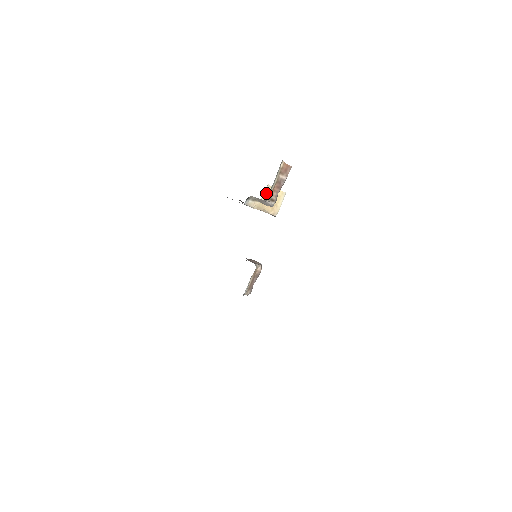
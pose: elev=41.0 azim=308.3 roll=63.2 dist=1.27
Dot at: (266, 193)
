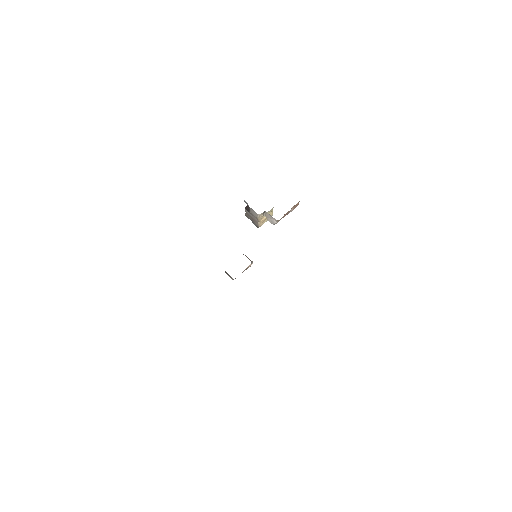
Dot at: (269, 211)
